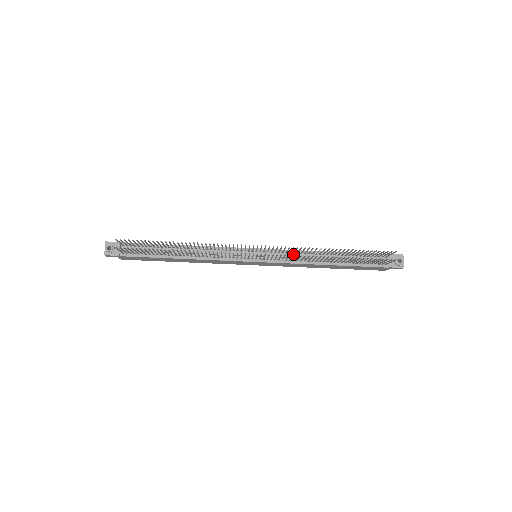
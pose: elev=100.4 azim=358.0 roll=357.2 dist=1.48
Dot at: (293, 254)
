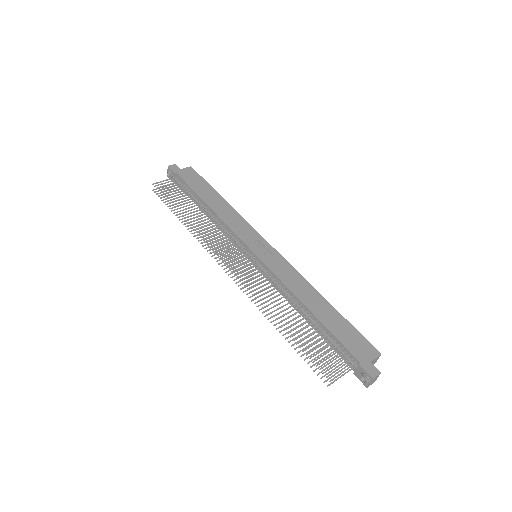
Dot at: (278, 282)
